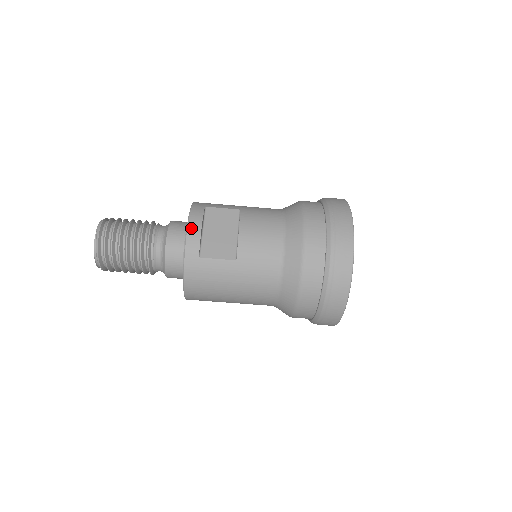
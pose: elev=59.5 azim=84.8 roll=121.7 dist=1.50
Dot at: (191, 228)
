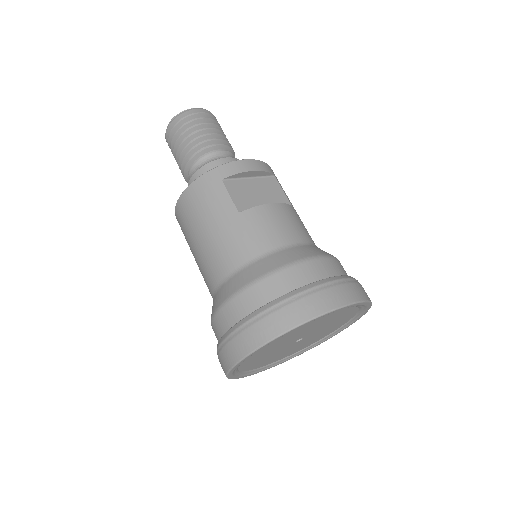
Dot at: (246, 162)
